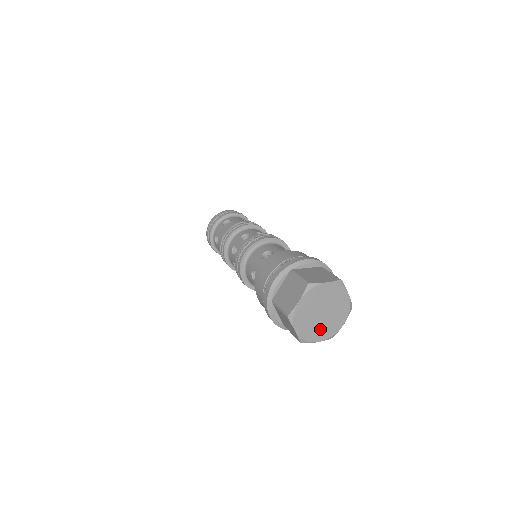
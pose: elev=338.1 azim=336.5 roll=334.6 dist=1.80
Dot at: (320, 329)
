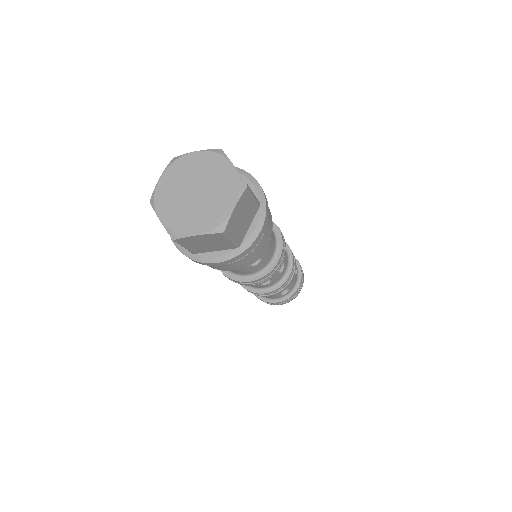
Dot at: (176, 207)
